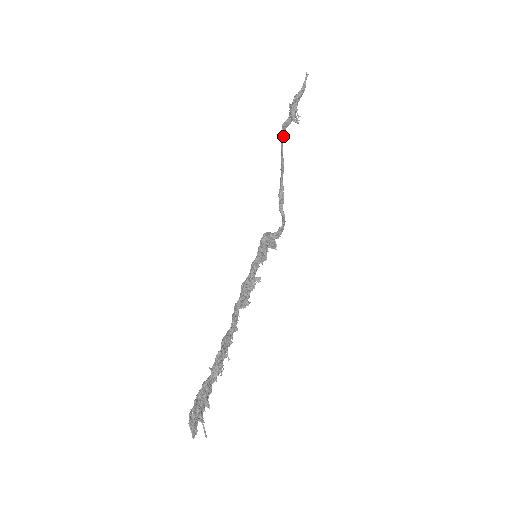
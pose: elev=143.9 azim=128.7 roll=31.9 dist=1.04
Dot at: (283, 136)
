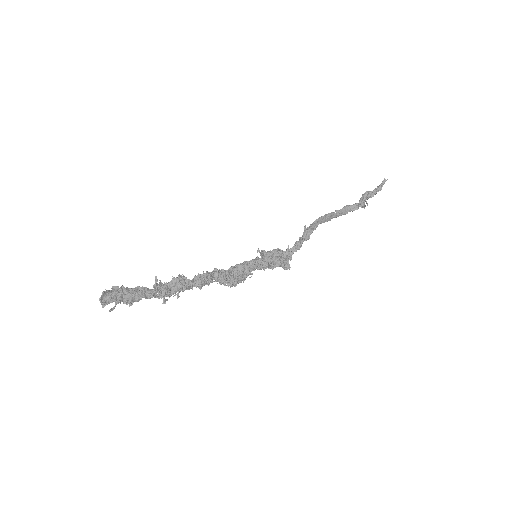
Dot at: (345, 213)
